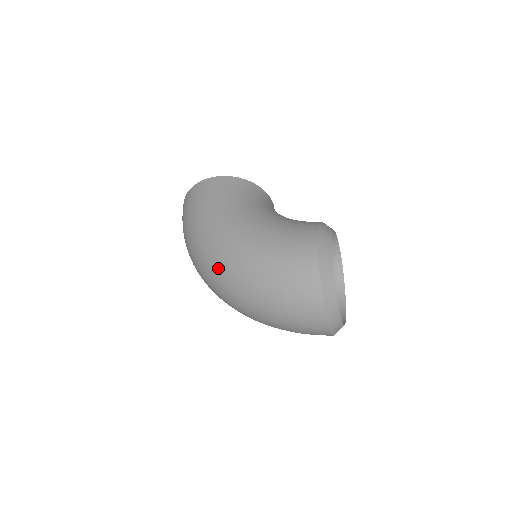
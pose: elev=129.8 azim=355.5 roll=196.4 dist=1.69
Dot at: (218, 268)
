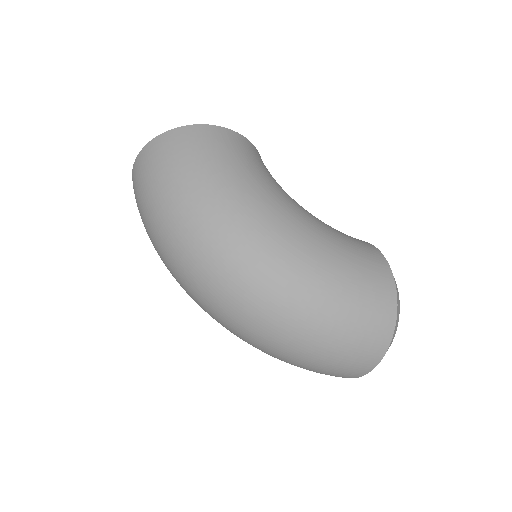
Dot at: (254, 269)
